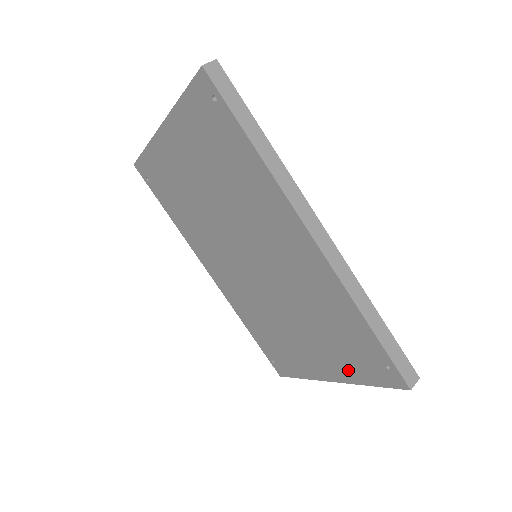
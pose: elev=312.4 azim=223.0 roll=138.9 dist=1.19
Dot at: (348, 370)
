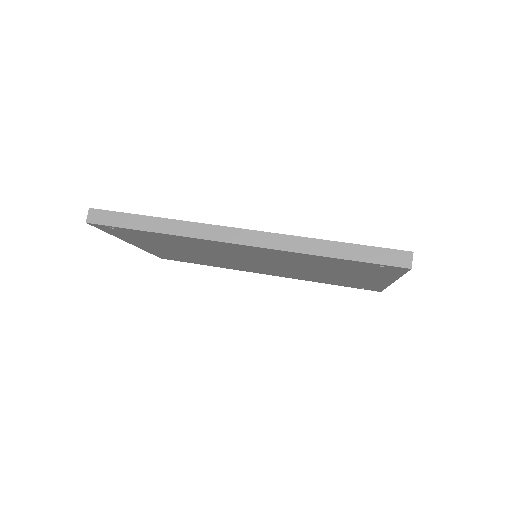
Dot at: (380, 276)
